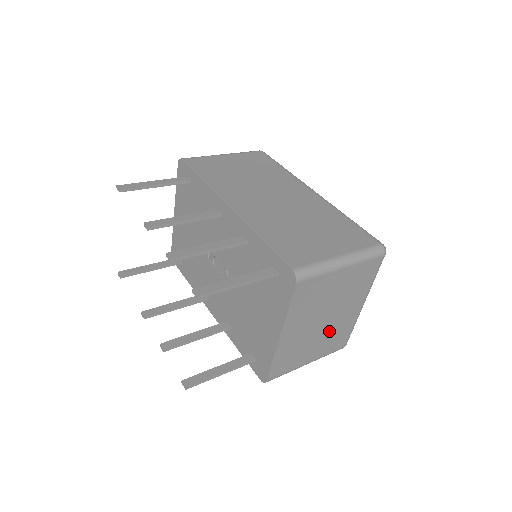
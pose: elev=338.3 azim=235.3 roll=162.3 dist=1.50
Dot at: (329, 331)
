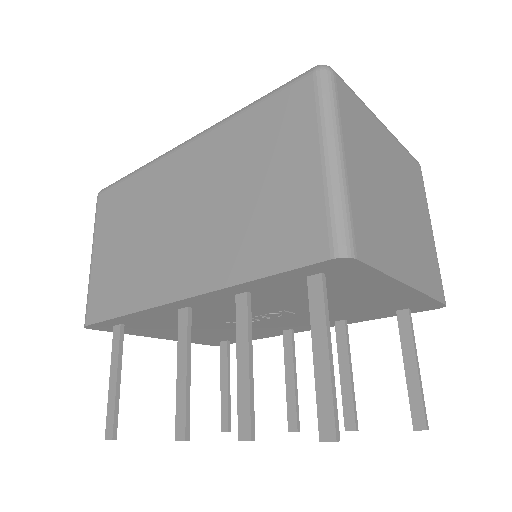
Dot at: (406, 192)
